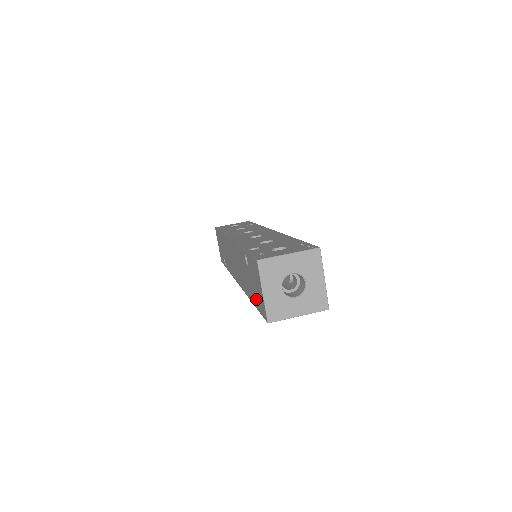
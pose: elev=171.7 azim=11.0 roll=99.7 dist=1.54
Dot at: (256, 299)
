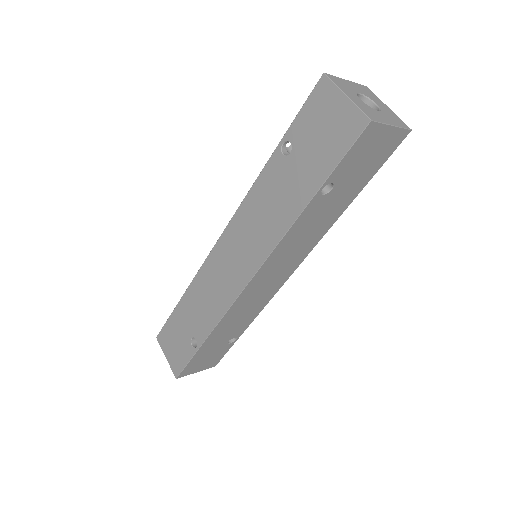
Dot at: (326, 156)
